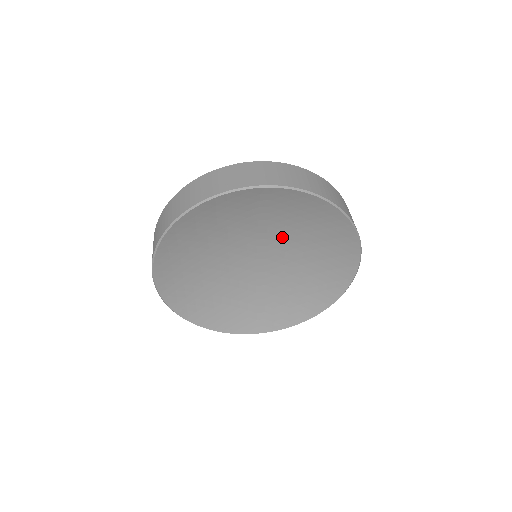
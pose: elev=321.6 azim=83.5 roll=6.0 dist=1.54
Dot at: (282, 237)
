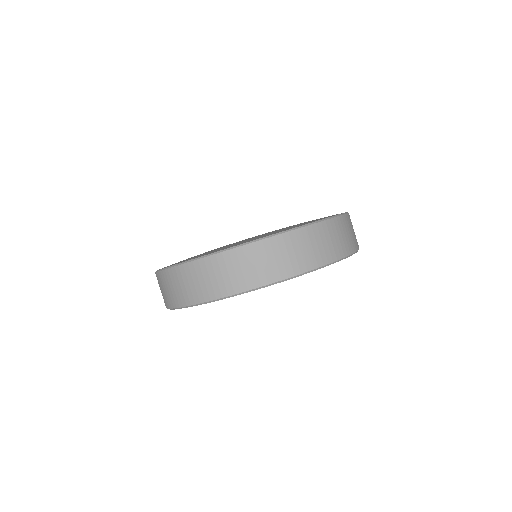
Dot at: occluded
